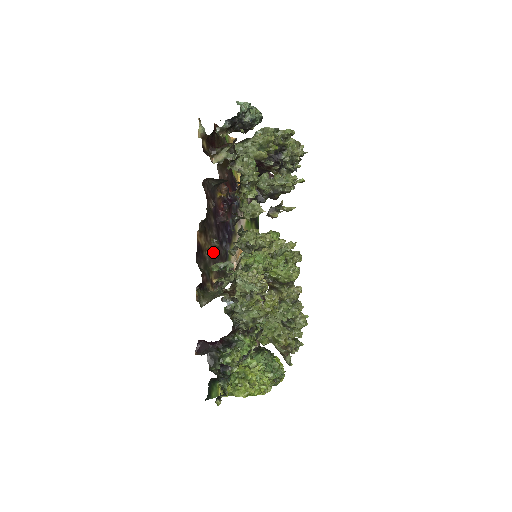
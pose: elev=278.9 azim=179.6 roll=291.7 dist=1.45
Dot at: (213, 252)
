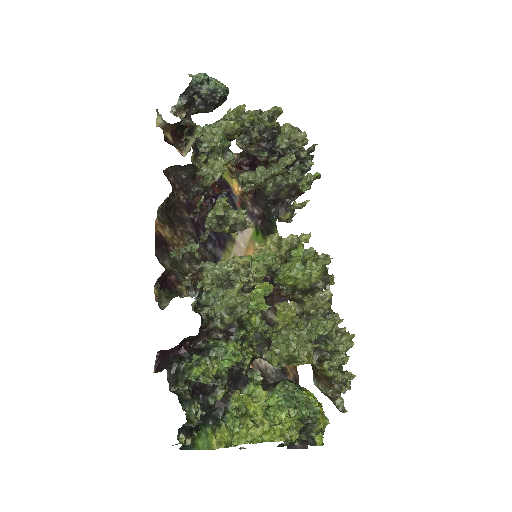
Dot at: occluded
